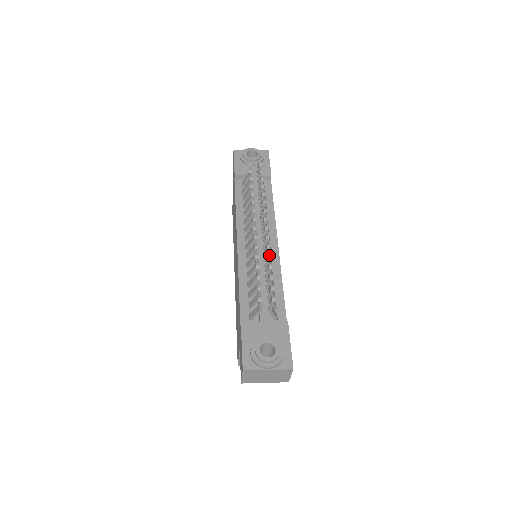
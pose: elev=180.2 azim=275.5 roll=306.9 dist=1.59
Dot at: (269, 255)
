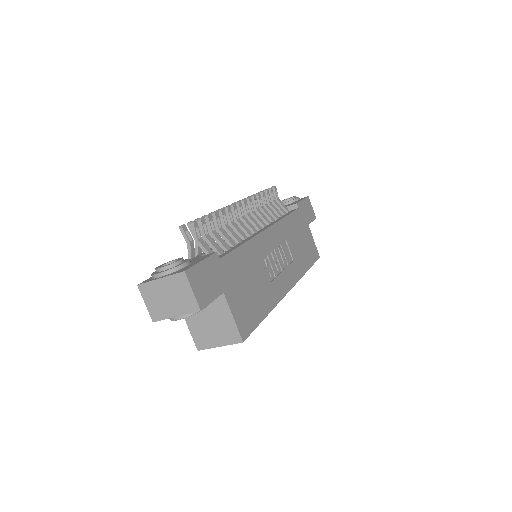
Dot at: (221, 209)
